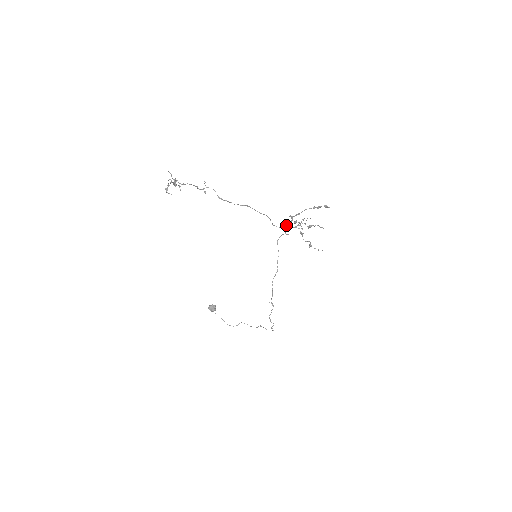
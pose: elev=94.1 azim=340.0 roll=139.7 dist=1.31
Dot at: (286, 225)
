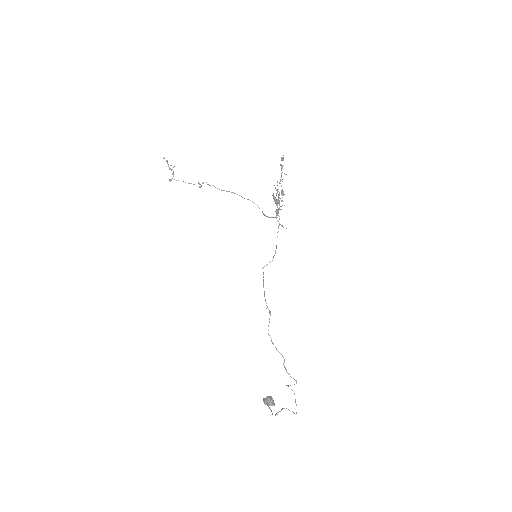
Dot at: (277, 213)
